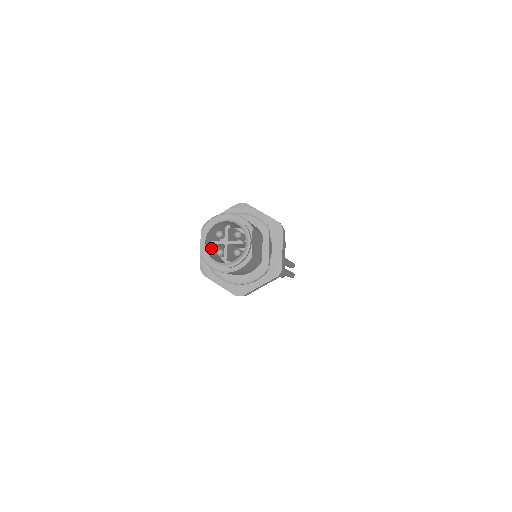
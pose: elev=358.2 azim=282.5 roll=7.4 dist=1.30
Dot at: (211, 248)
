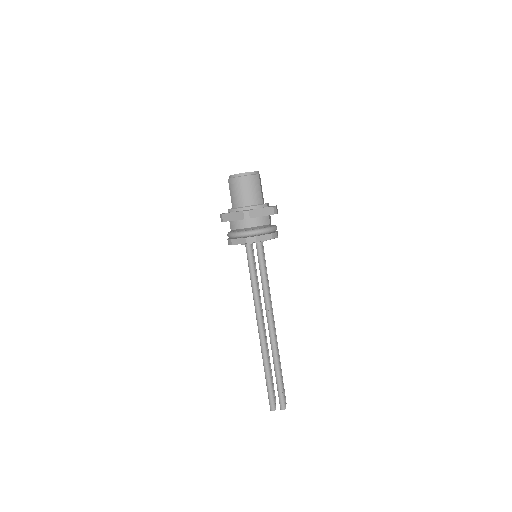
Dot at: occluded
